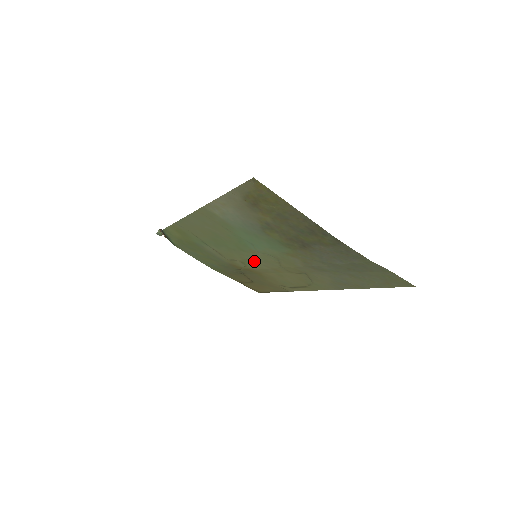
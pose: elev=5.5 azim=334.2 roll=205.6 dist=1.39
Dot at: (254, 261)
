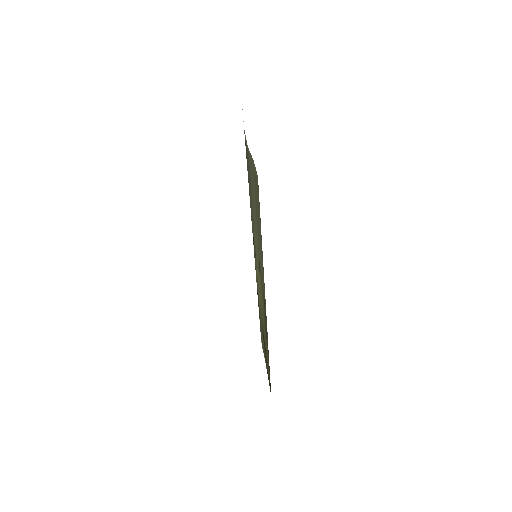
Dot at: occluded
